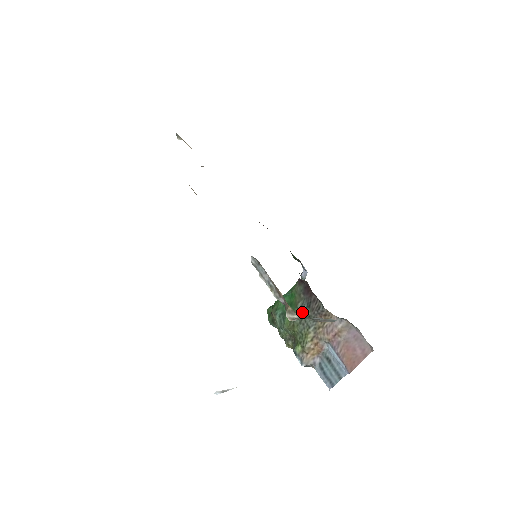
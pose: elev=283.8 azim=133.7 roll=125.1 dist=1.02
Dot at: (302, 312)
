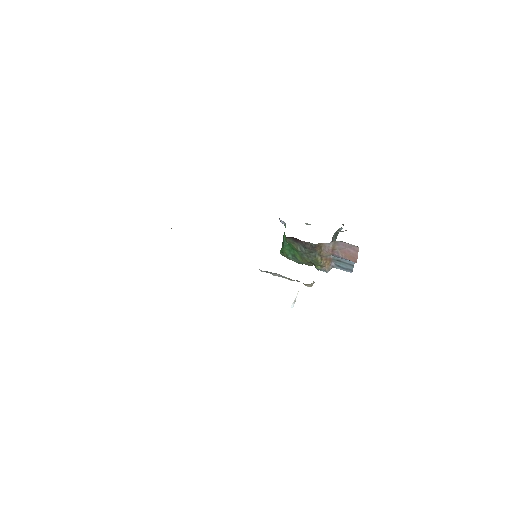
Dot at: (304, 252)
